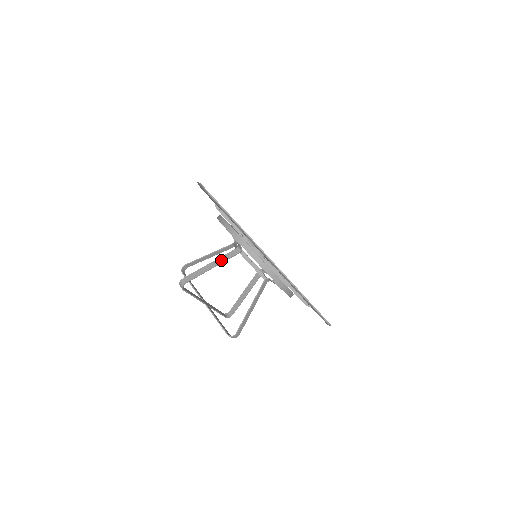
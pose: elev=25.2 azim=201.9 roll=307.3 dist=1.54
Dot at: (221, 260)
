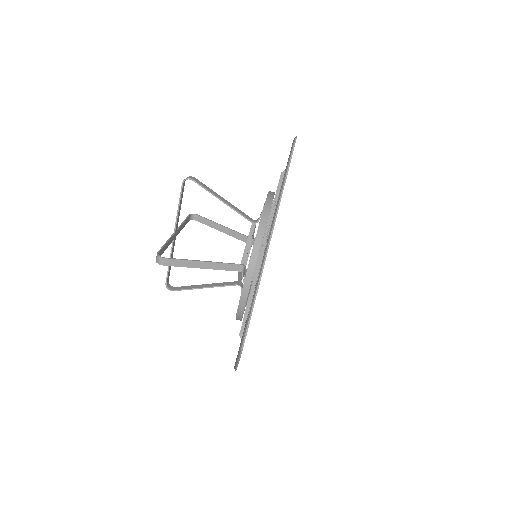
Dot at: (234, 207)
